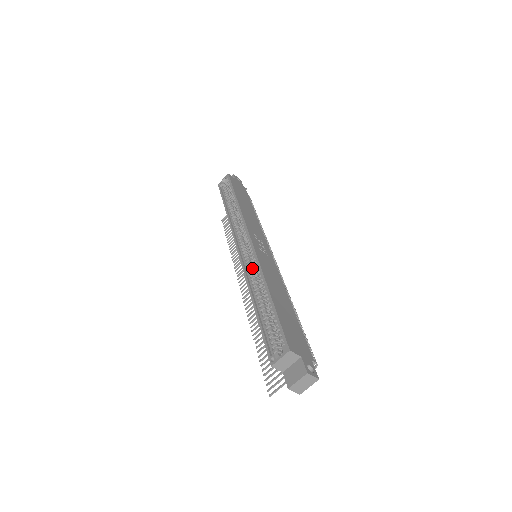
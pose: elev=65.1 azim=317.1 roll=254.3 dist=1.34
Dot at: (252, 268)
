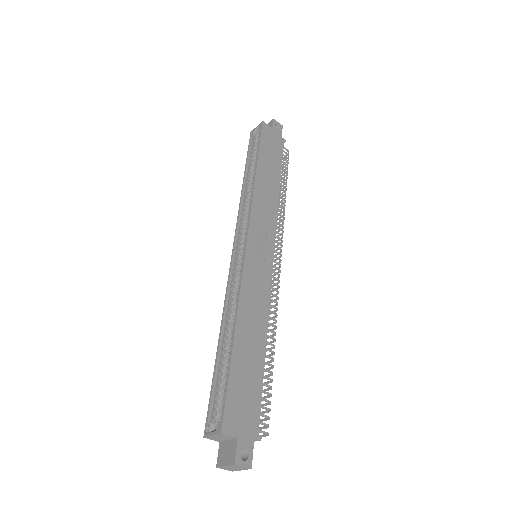
Dot at: (237, 282)
